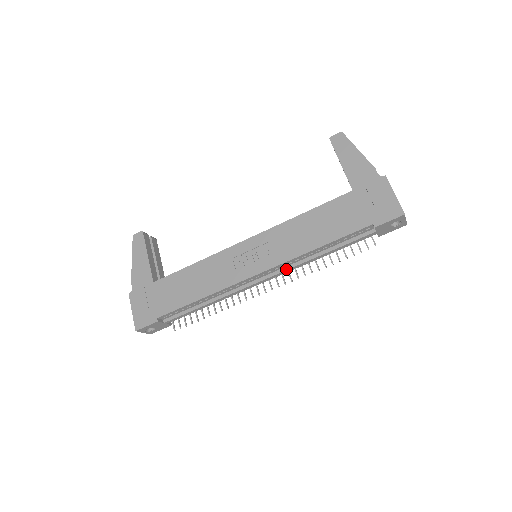
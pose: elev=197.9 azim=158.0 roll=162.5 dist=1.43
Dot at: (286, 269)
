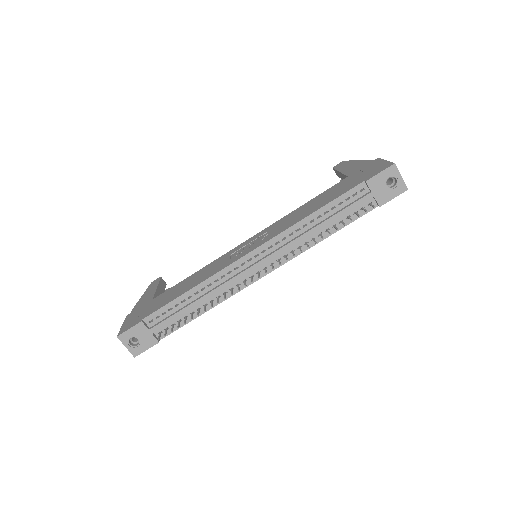
Dot at: (281, 247)
